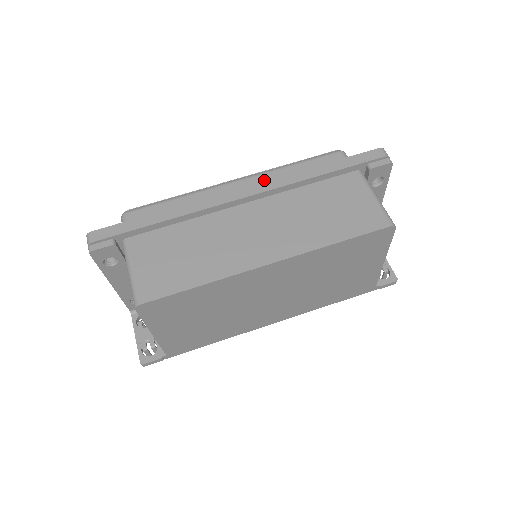
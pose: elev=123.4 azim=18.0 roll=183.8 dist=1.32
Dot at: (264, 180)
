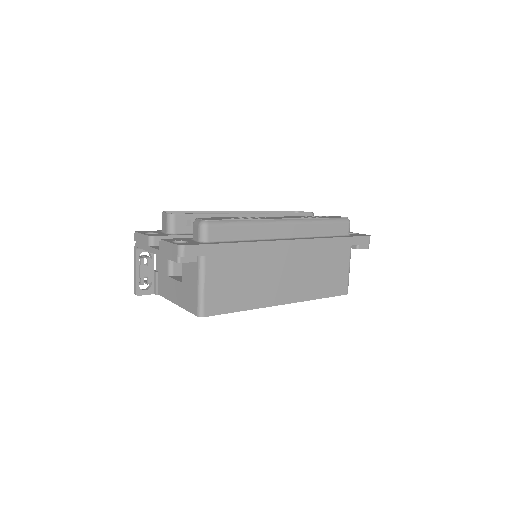
Dot at: (303, 230)
